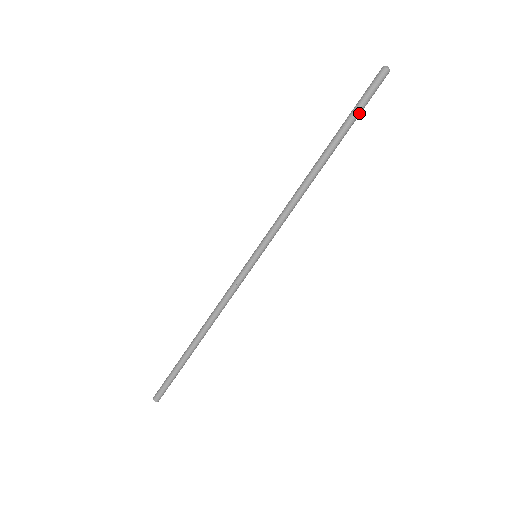
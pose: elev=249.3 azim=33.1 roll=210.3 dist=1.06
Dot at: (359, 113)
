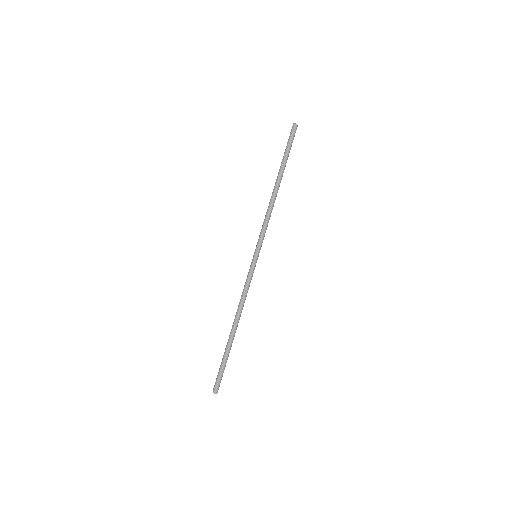
Dot at: (287, 150)
